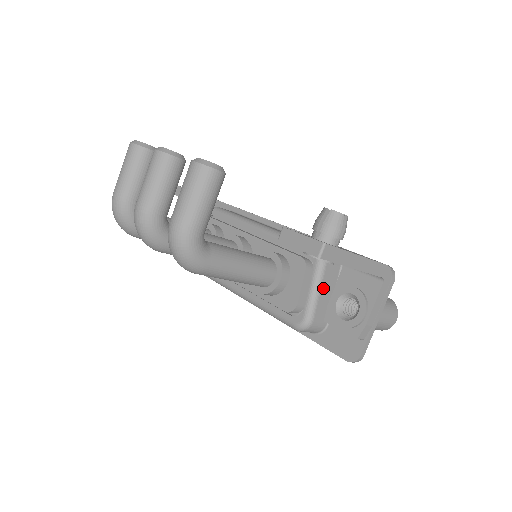
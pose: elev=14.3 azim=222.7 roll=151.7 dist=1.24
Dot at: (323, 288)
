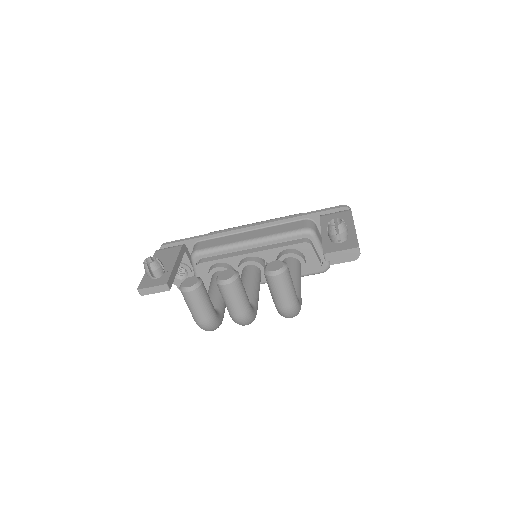
Dot at: occluded
